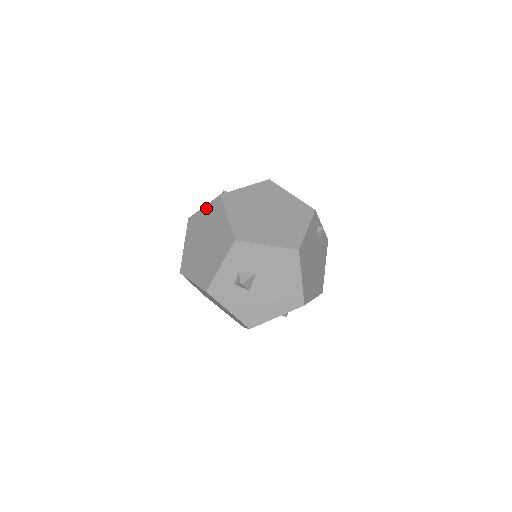
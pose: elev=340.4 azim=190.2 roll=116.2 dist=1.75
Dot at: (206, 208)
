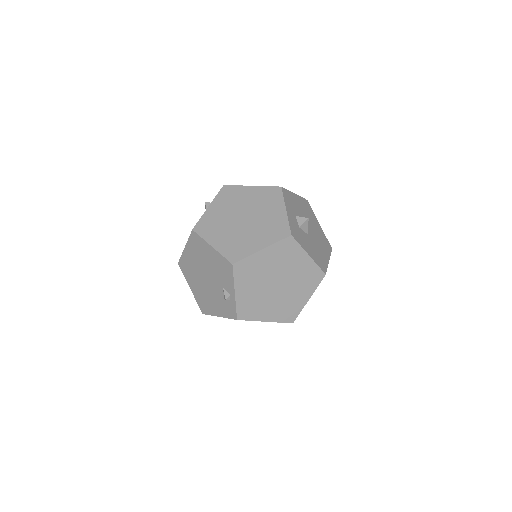
Dot at: (214, 204)
